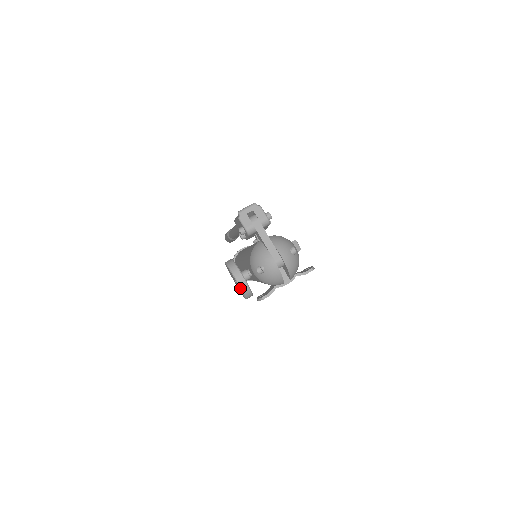
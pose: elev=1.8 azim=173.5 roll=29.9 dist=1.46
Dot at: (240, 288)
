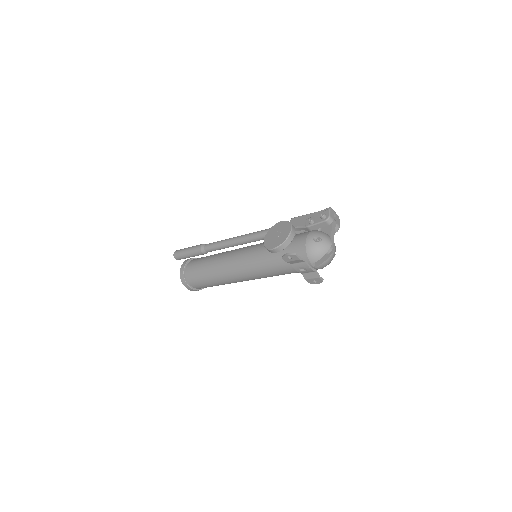
Dot at: (288, 236)
